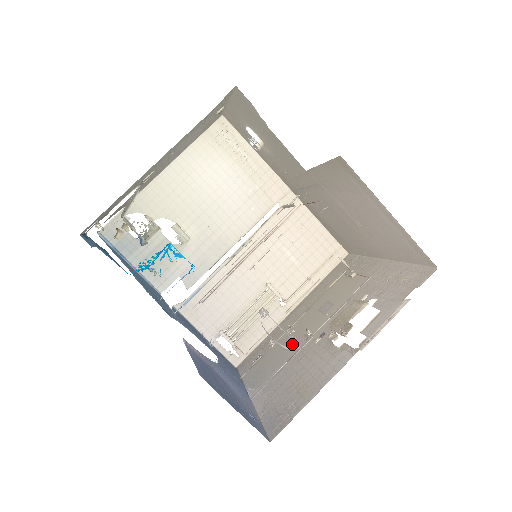
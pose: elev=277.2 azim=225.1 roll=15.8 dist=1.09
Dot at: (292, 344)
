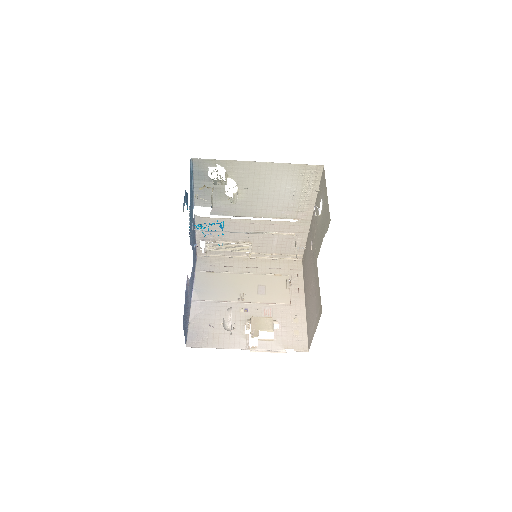
Dot at: (231, 291)
